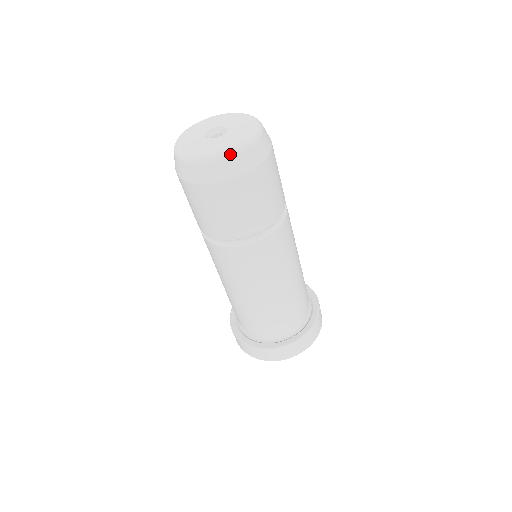
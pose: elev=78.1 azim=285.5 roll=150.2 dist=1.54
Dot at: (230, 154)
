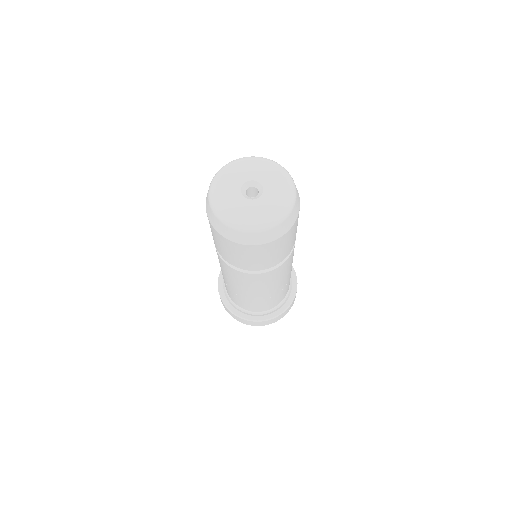
Dot at: (278, 222)
